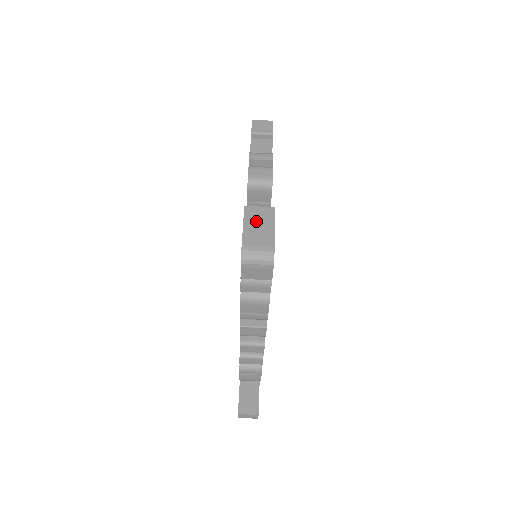
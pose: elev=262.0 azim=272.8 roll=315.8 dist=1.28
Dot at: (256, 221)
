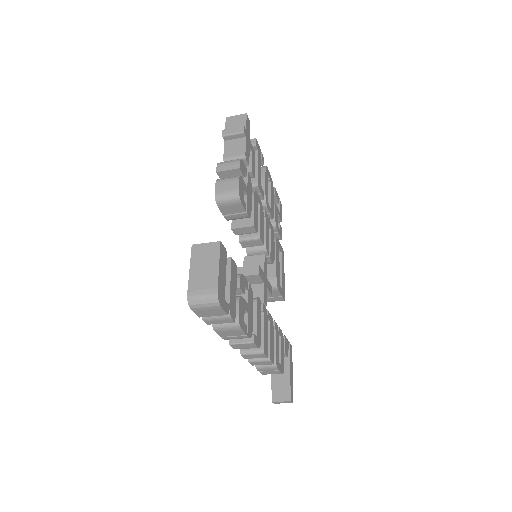
Dot at: (202, 261)
